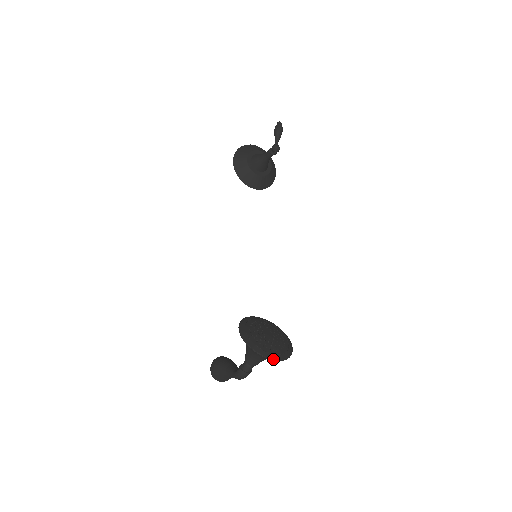
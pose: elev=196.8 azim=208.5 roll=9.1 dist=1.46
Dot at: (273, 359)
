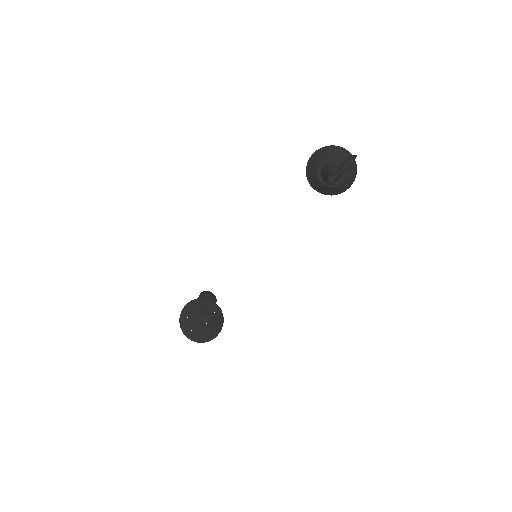
Dot at: (188, 338)
